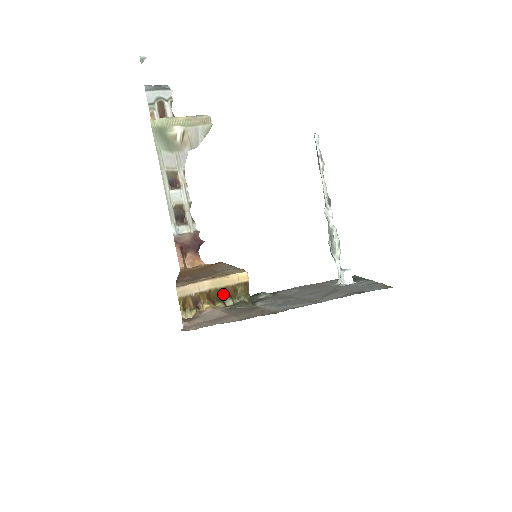
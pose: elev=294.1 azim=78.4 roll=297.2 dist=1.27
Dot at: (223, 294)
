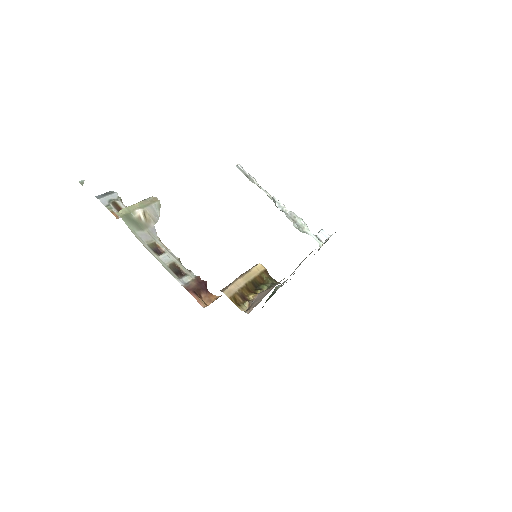
Dot at: (256, 284)
